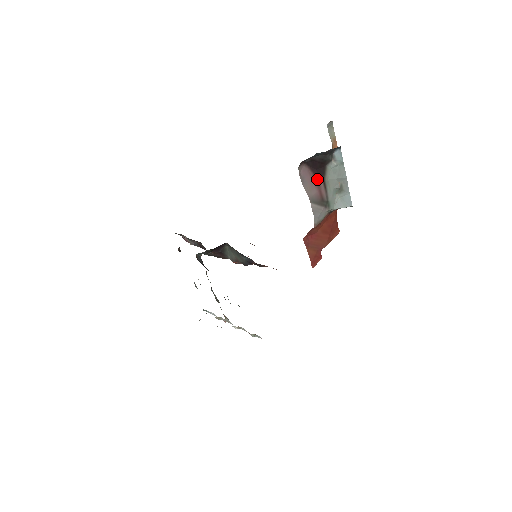
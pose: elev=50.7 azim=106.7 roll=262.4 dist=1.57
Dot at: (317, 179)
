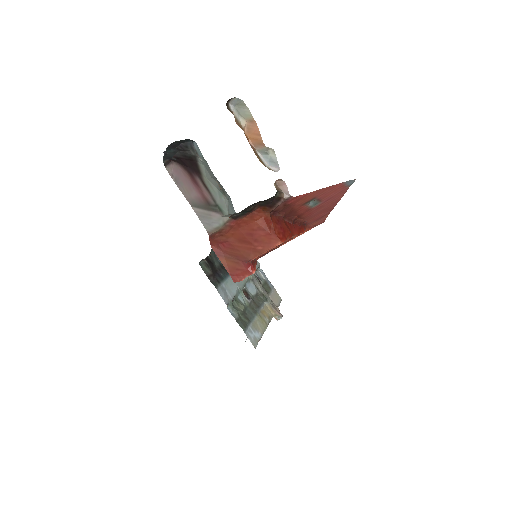
Dot at: (194, 179)
